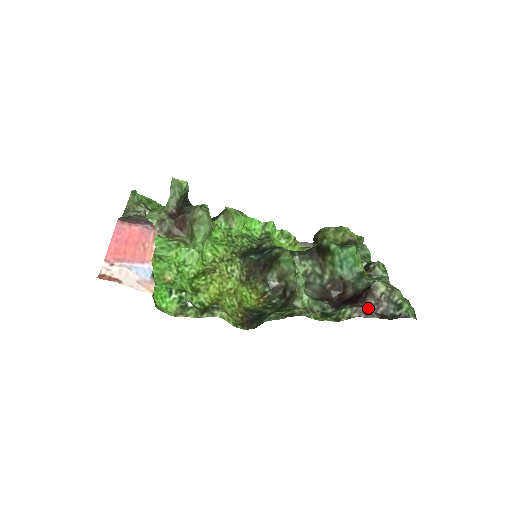
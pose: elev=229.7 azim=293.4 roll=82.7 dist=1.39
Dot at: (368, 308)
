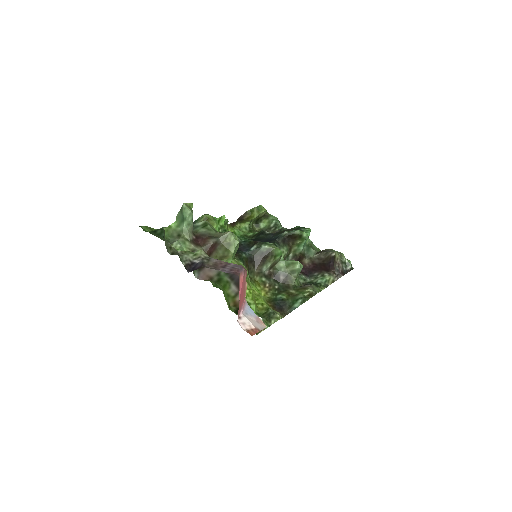
Dot at: (336, 271)
